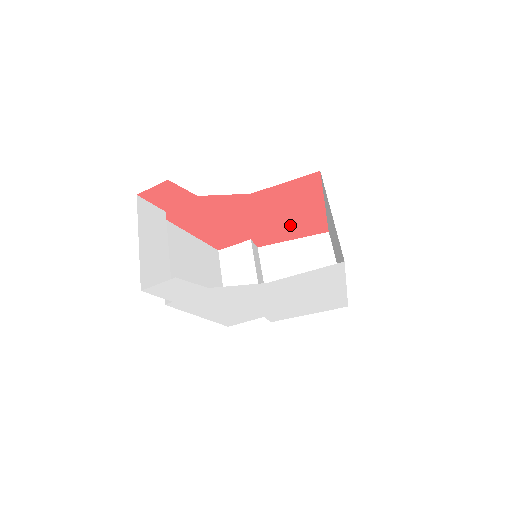
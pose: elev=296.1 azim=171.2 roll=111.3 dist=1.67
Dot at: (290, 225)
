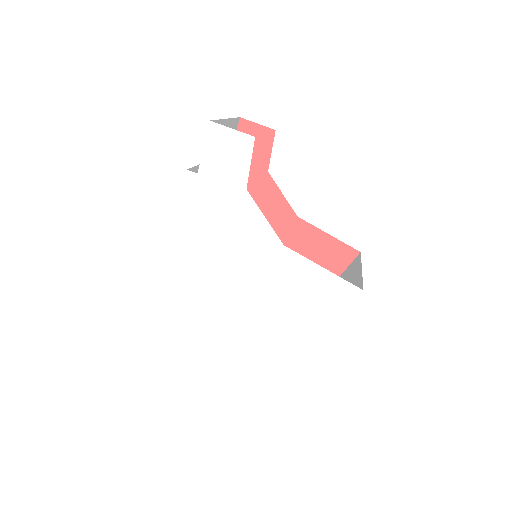
Dot at: occluded
